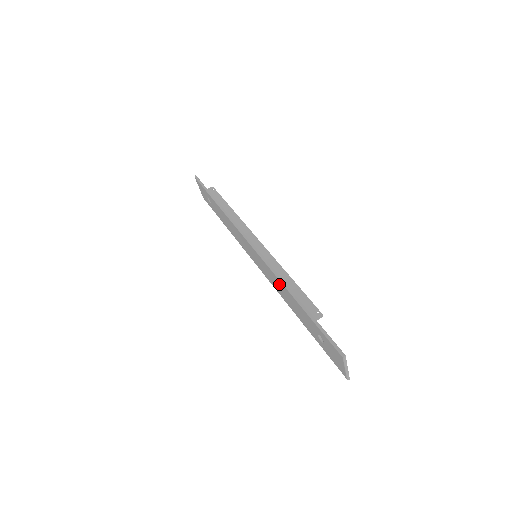
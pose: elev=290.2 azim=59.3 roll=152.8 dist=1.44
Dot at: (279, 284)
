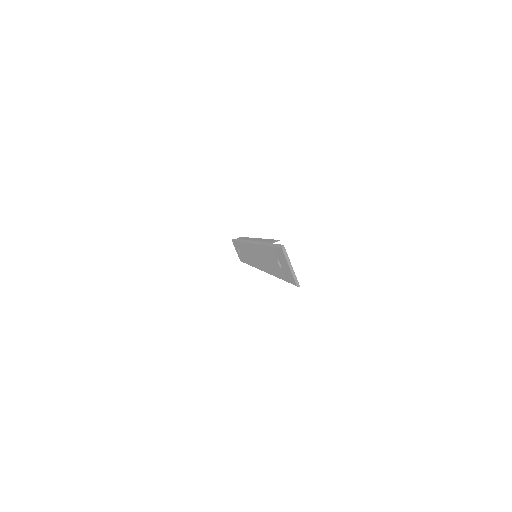
Dot at: (261, 252)
